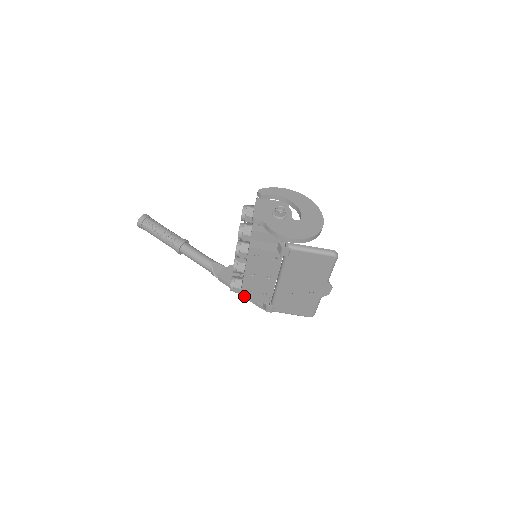
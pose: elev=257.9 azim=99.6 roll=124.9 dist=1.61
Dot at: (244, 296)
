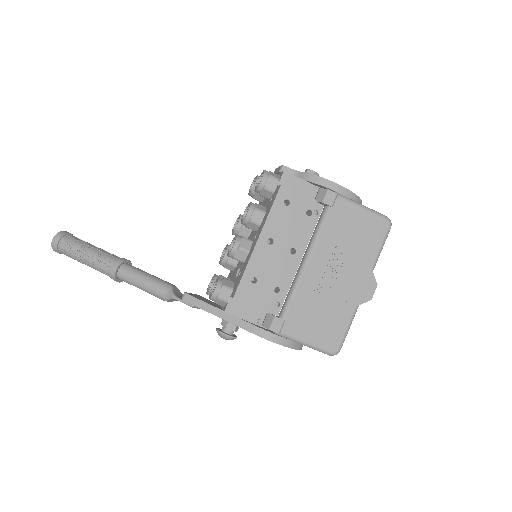
Dot at: (243, 291)
